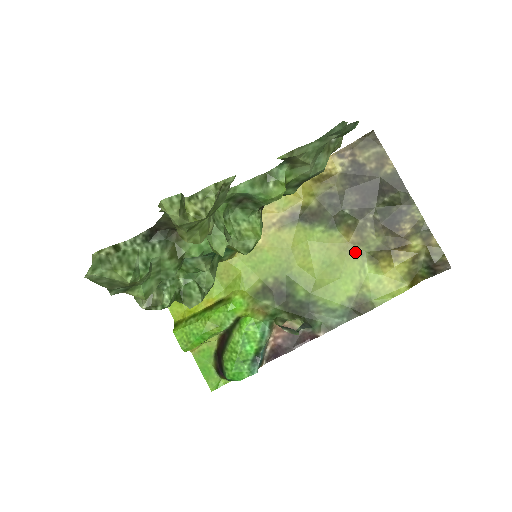
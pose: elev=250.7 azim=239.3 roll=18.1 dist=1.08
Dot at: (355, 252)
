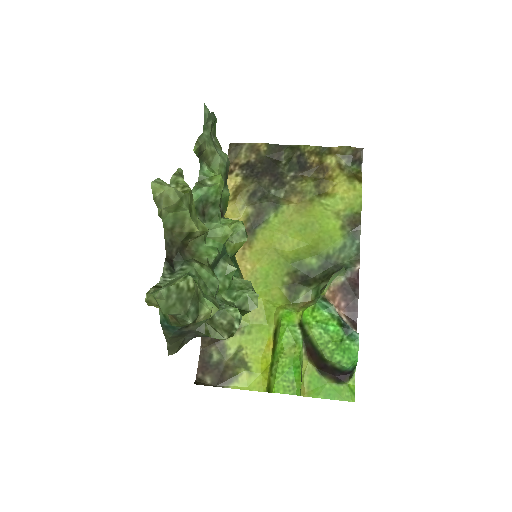
Dot at: (308, 203)
